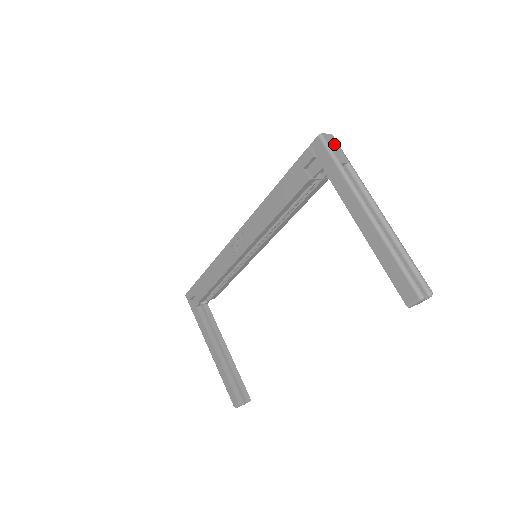
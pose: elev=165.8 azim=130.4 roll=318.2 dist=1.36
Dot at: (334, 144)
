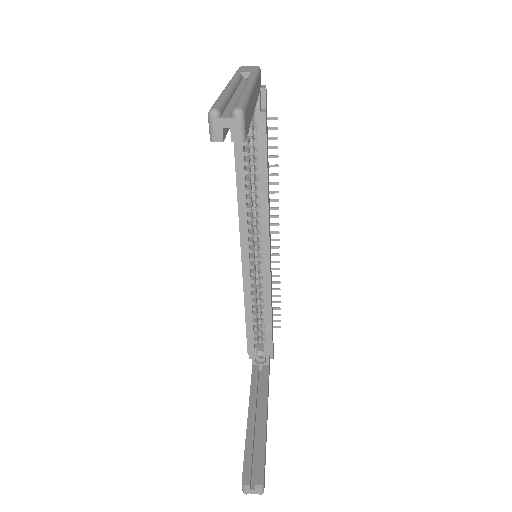
Dot at: (249, 68)
